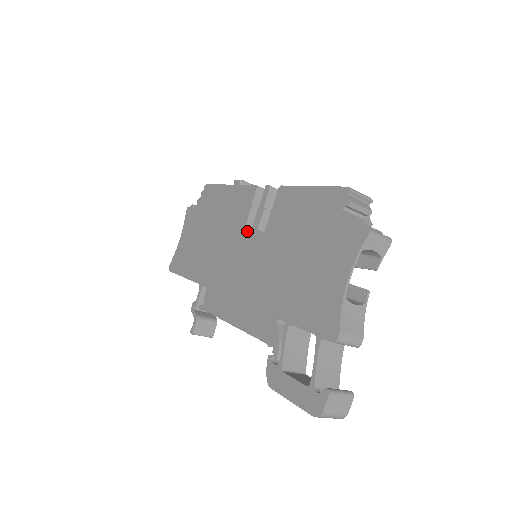
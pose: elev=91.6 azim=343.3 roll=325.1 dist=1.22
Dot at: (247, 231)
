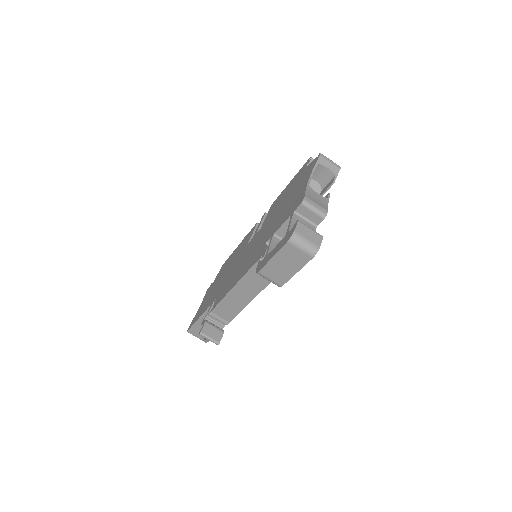
Dot at: (249, 242)
